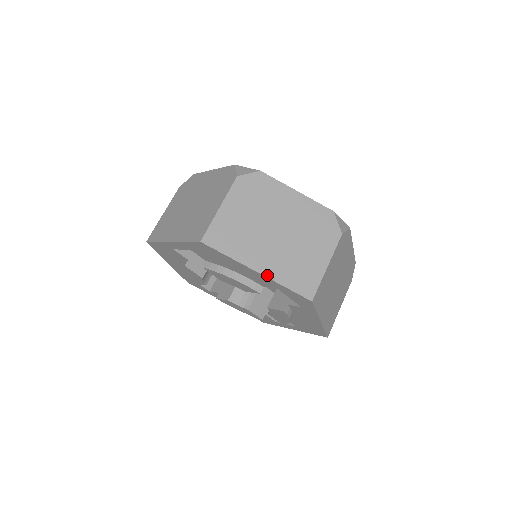
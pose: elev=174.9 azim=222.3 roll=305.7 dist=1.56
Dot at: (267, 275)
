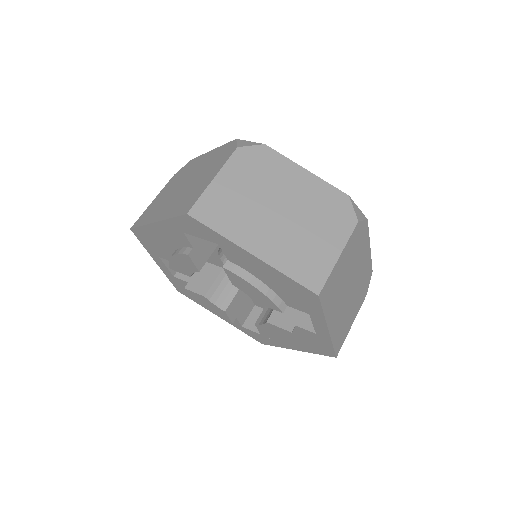
Dot at: (161, 219)
